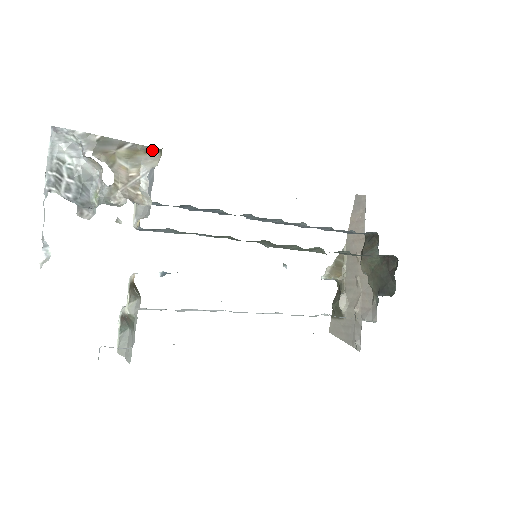
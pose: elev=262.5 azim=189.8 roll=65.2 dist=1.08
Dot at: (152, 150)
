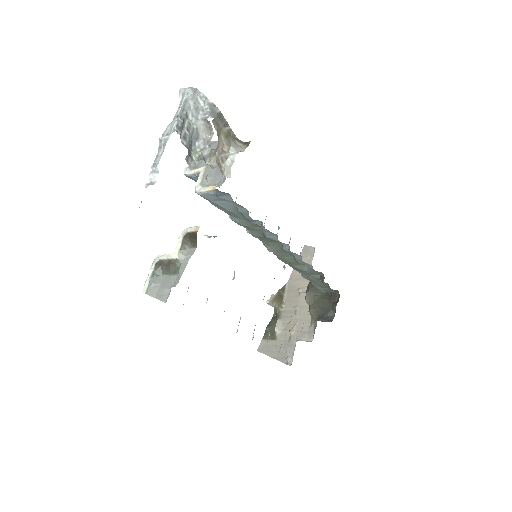
Dot at: (236, 140)
